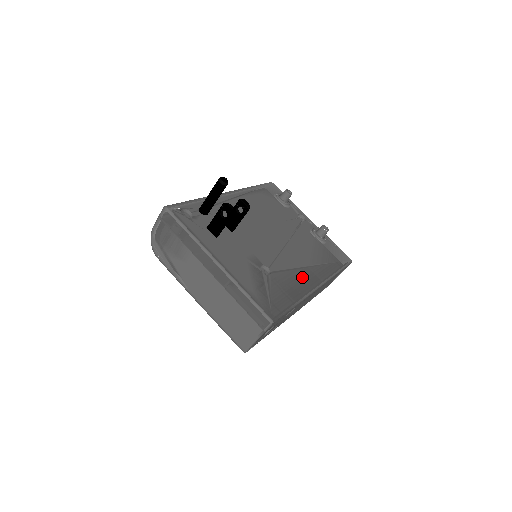
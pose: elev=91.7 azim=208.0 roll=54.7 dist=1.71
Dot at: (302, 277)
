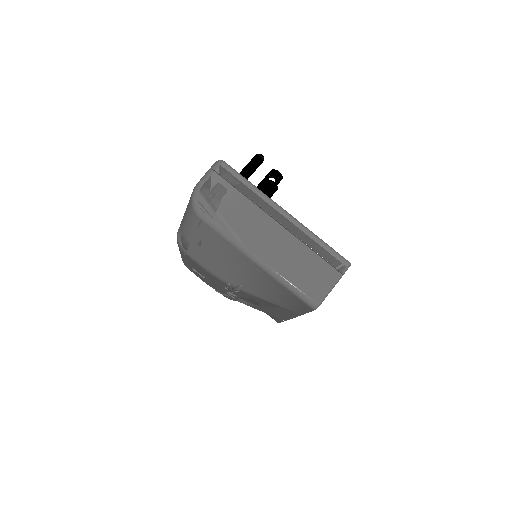
Dot at: occluded
